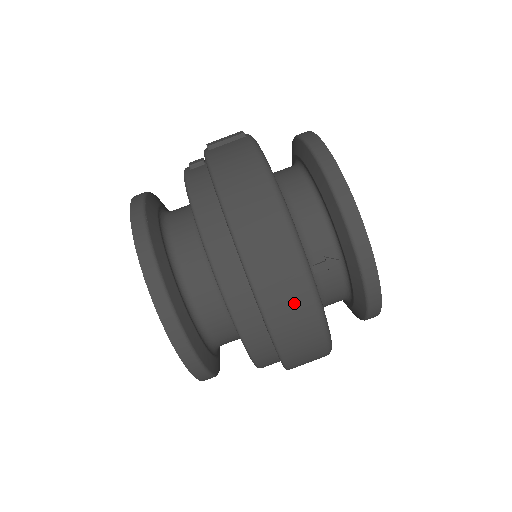
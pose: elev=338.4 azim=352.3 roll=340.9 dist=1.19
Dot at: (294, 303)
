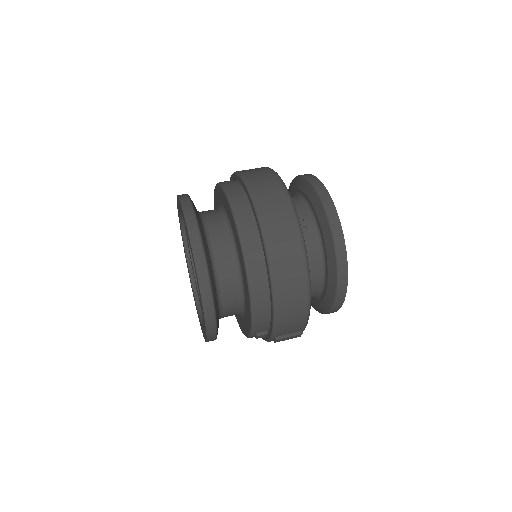
Dot at: (279, 211)
